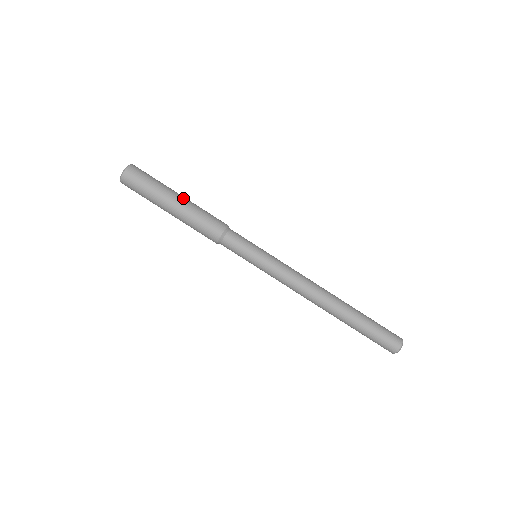
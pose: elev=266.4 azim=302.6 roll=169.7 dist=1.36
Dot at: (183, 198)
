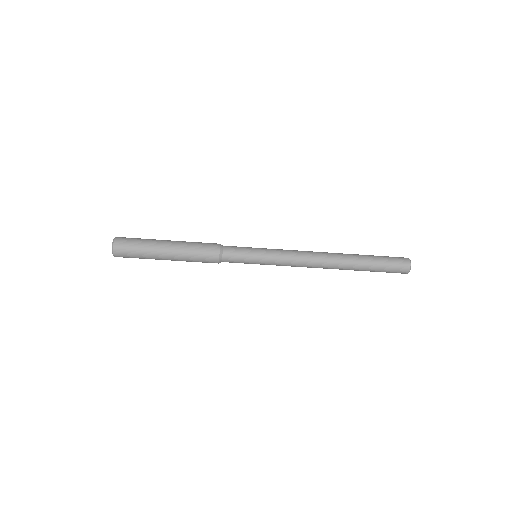
Dot at: (171, 251)
